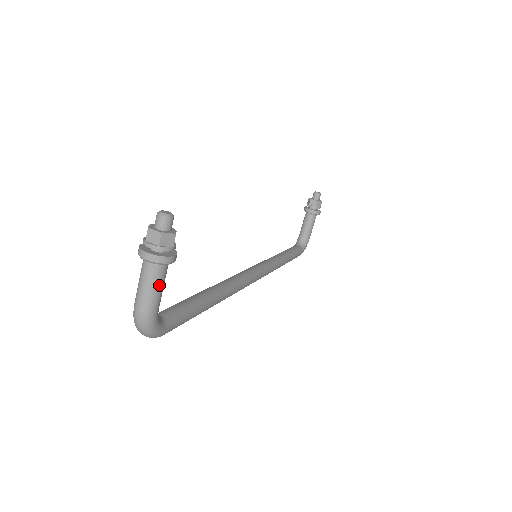
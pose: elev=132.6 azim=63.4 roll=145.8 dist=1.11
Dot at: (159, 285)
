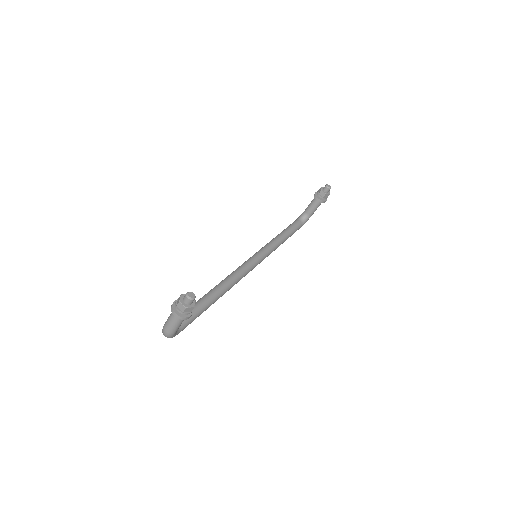
Dot at: (180, 324)
